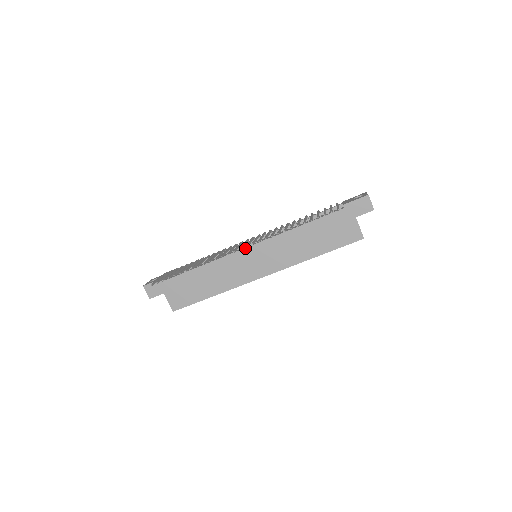
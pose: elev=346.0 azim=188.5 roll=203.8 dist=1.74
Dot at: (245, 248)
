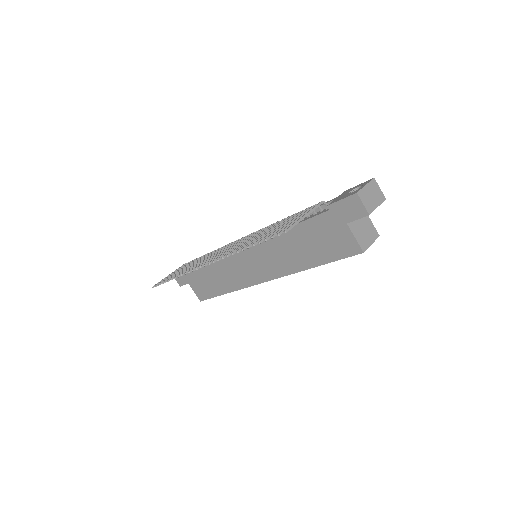
Dot at: occluded
